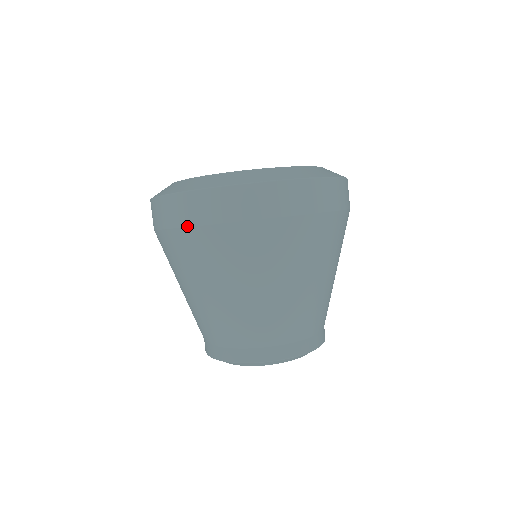
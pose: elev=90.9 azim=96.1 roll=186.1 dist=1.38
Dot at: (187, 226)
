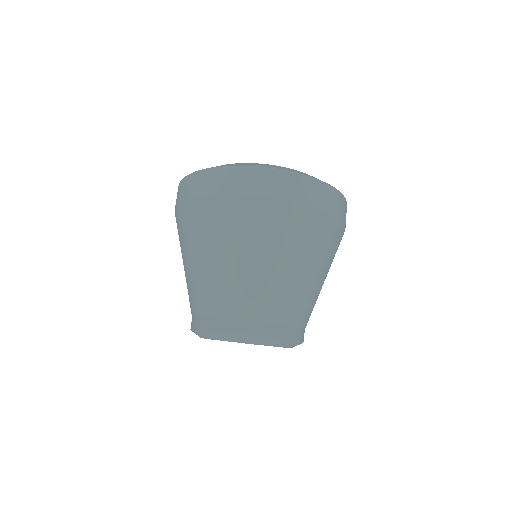
Dot at: (214, 194)
